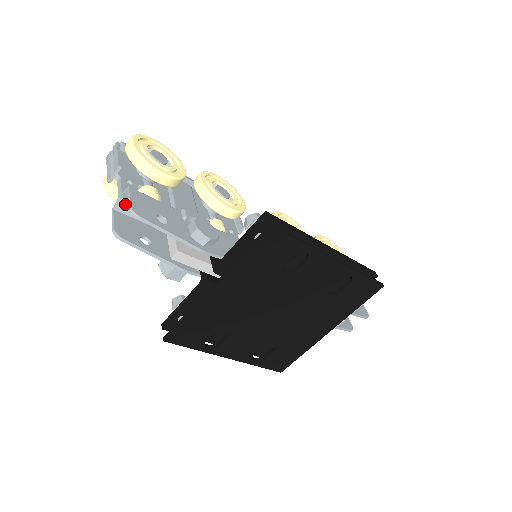
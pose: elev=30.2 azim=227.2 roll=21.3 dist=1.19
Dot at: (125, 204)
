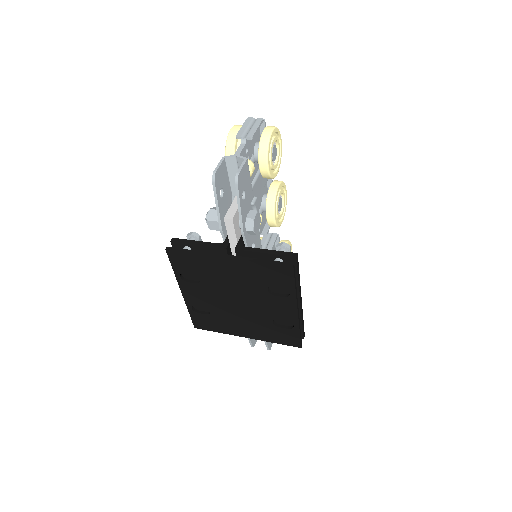
Dot at: (233, 162)
